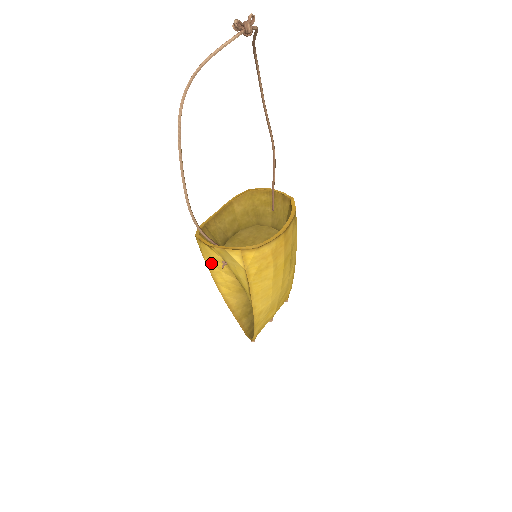
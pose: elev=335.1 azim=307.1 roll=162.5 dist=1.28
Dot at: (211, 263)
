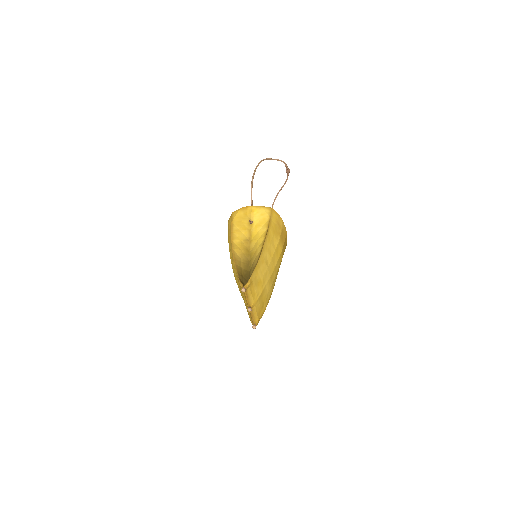
Dot at: (236, 227)
